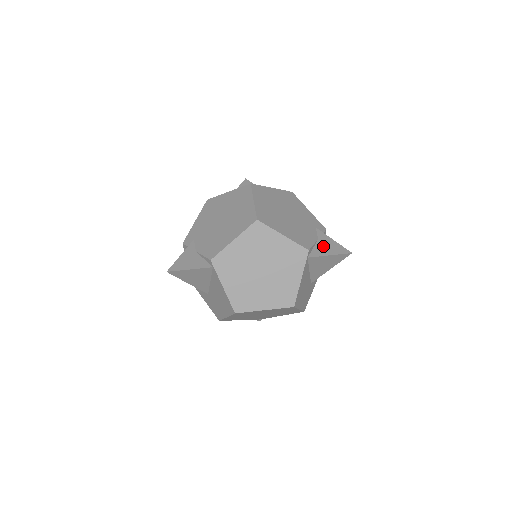
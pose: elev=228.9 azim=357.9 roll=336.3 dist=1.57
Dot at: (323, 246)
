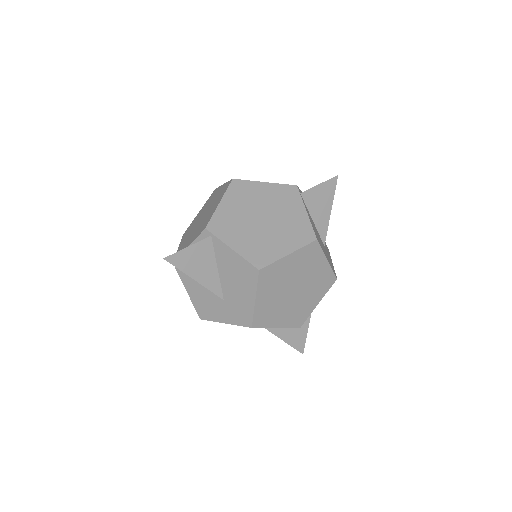
Dot at: occluded
